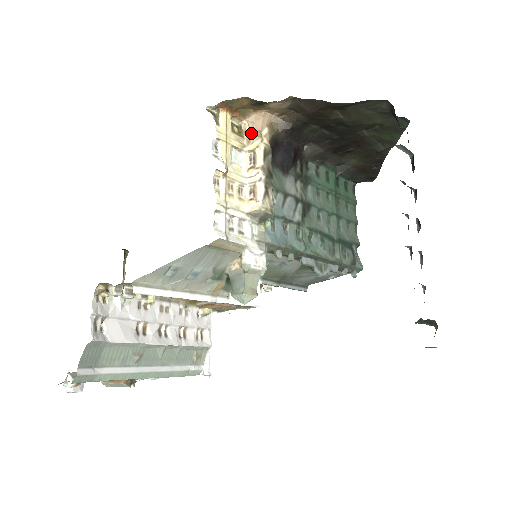
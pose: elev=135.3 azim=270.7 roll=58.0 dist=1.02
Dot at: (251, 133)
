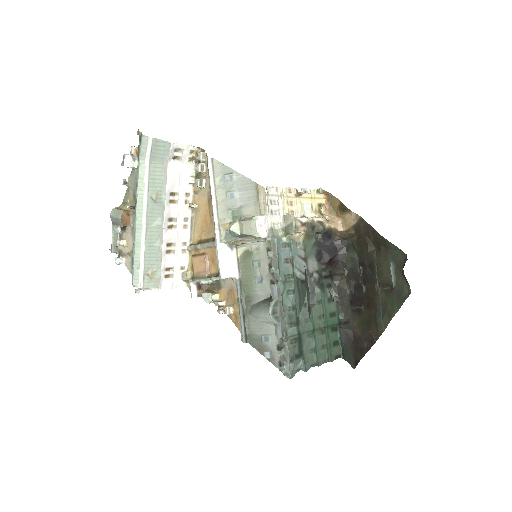
Dot at: occluded
